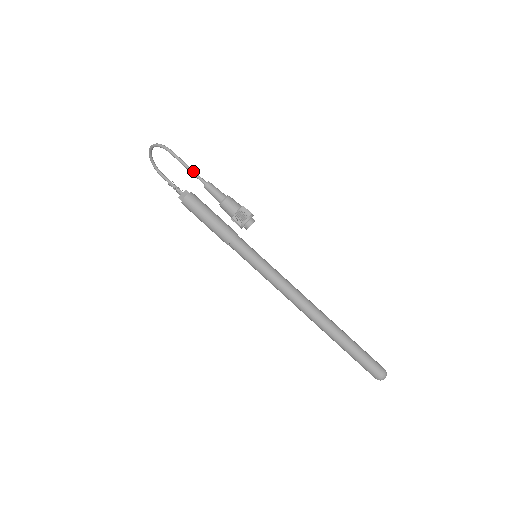
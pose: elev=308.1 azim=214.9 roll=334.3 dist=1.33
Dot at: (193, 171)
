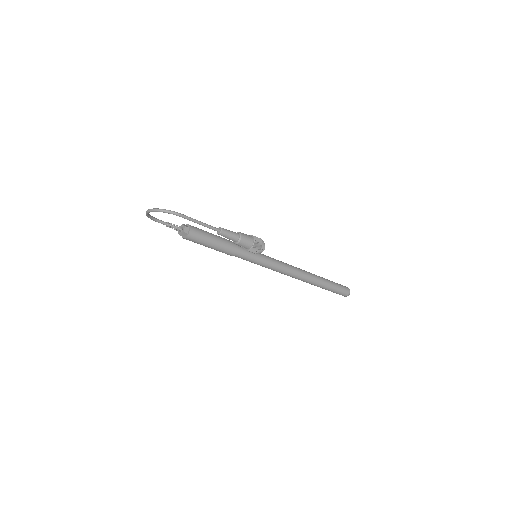
Dot at: (206, 225)
